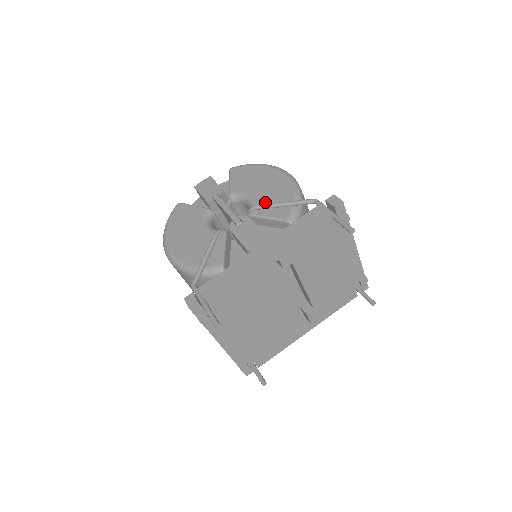
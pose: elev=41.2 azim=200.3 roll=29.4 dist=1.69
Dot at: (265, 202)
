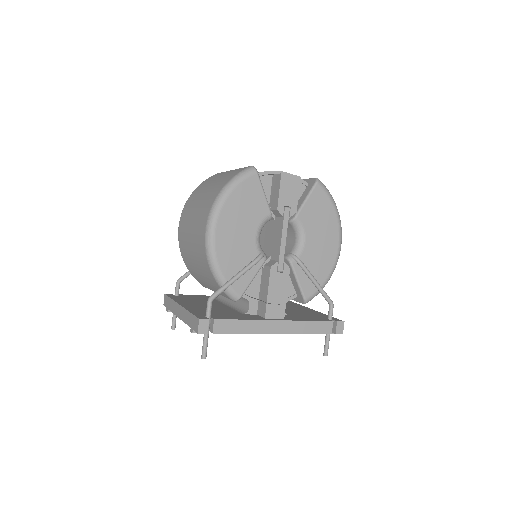
Dot at: (308, 263)
